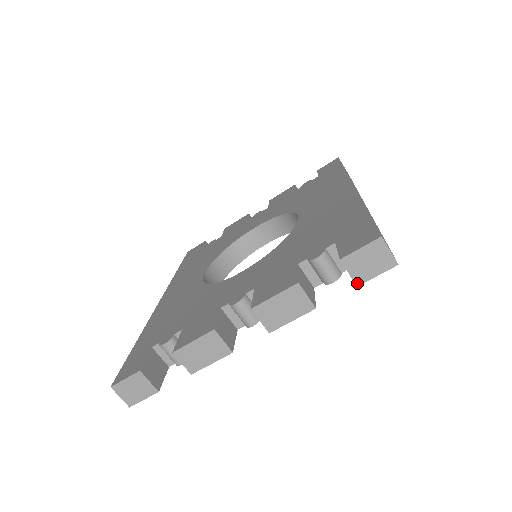
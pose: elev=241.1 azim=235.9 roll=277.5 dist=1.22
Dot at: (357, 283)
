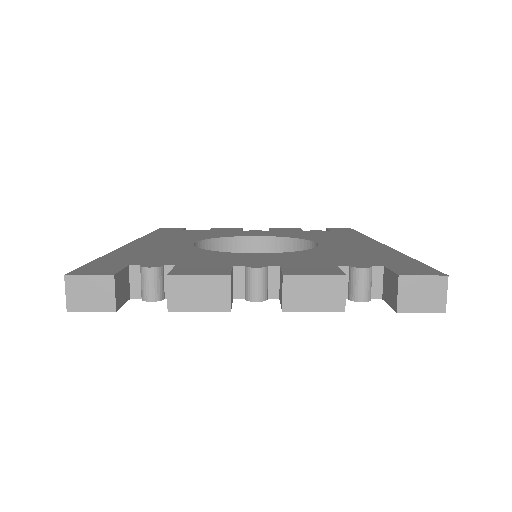
Dot at: (399, 309)
